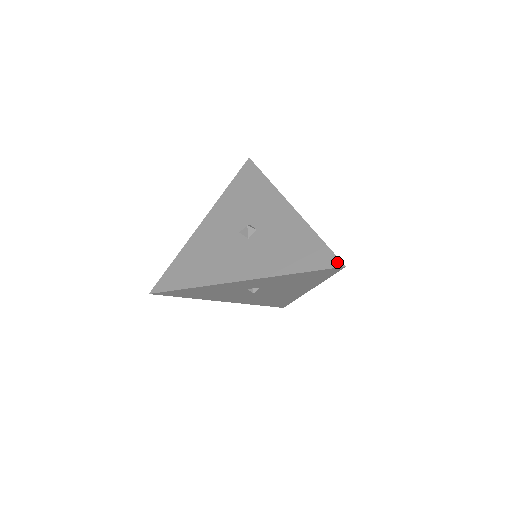
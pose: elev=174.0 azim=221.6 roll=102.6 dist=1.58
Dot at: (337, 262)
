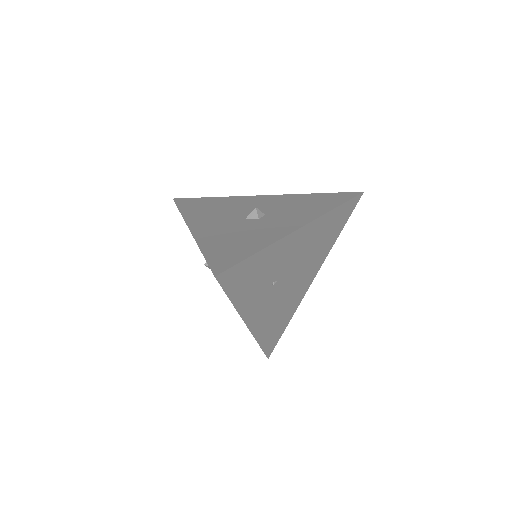
Dot at: (220, 270)
